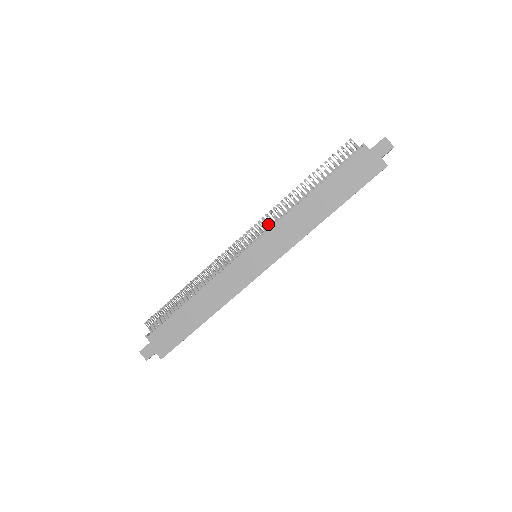
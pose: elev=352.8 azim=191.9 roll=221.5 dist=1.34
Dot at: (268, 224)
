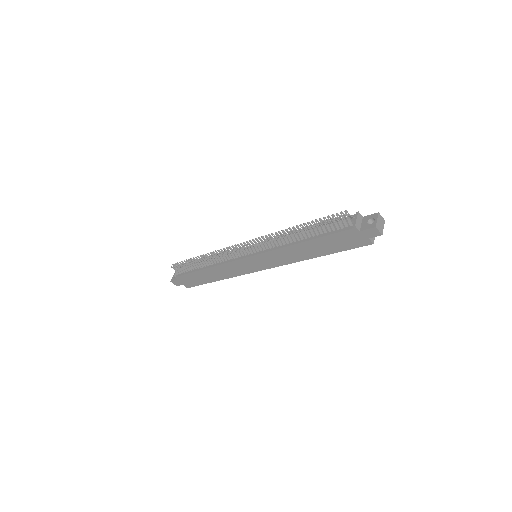
Dot at: (266, 245)
